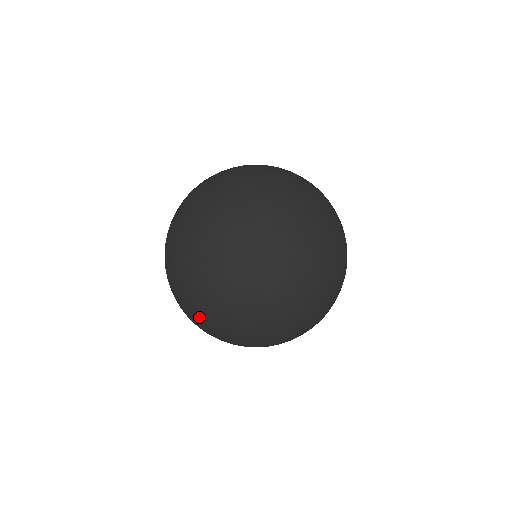
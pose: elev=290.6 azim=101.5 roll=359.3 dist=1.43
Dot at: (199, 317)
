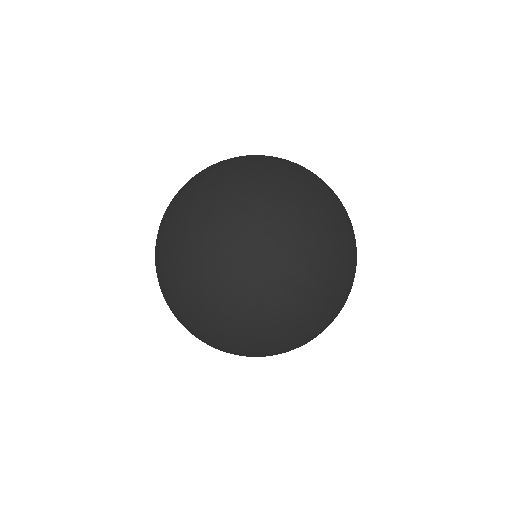
Dot at: (283, 310)
